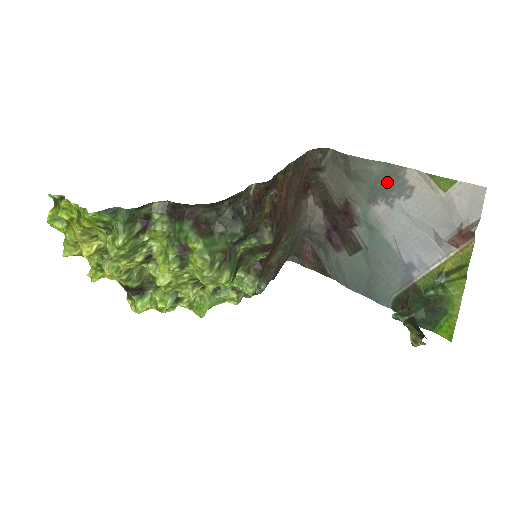
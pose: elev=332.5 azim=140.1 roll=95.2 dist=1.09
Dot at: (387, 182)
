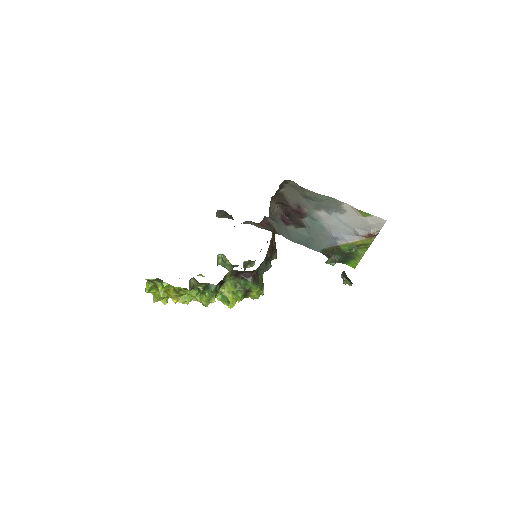
Dot at: (330, 205)
